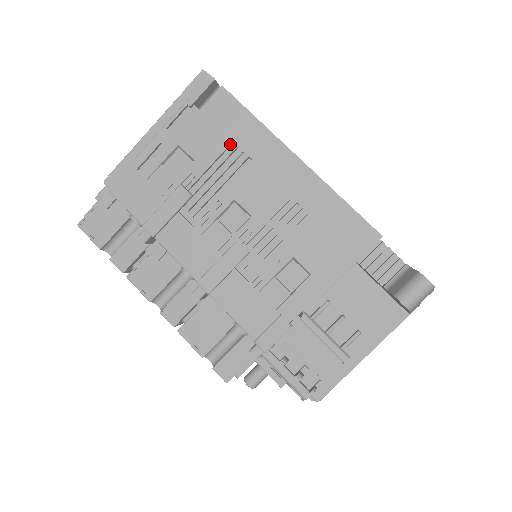
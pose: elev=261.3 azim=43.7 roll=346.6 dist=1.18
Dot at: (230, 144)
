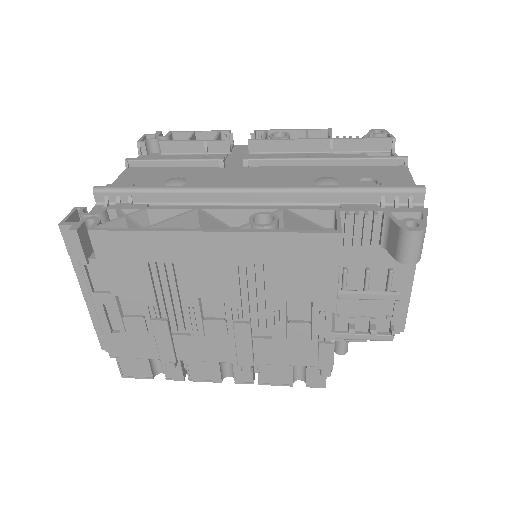
Dot at: (148, 265)
